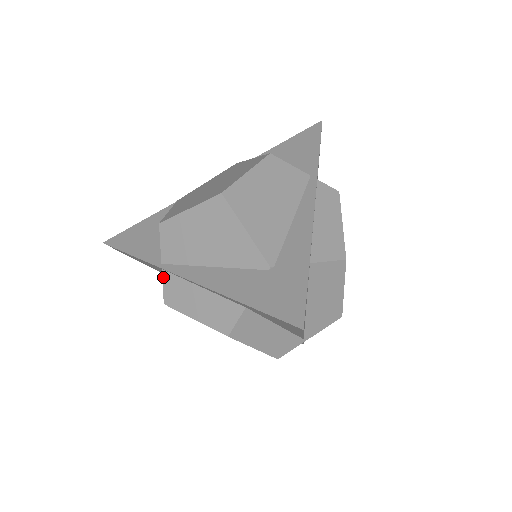
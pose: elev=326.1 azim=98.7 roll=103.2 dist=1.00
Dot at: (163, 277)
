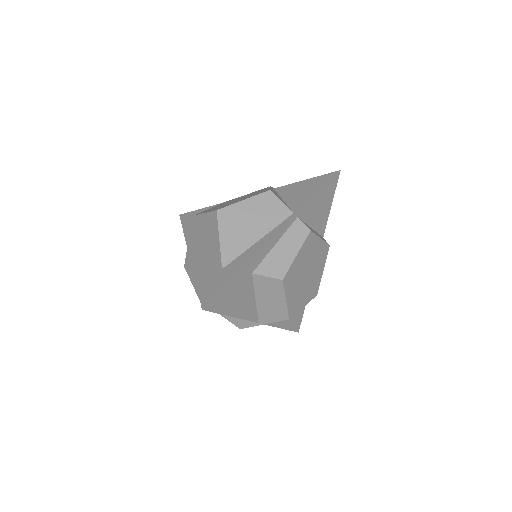
Dot at: (187, 250)
